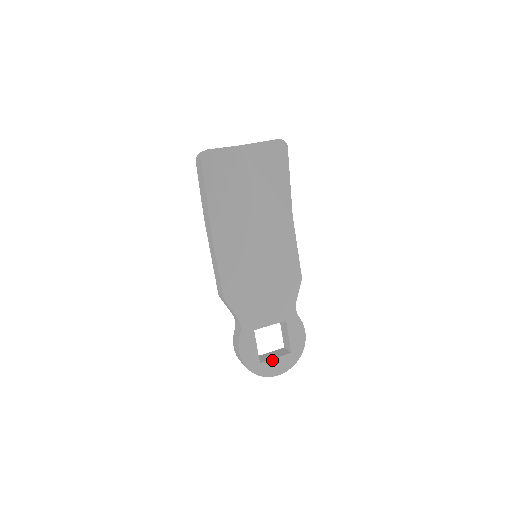
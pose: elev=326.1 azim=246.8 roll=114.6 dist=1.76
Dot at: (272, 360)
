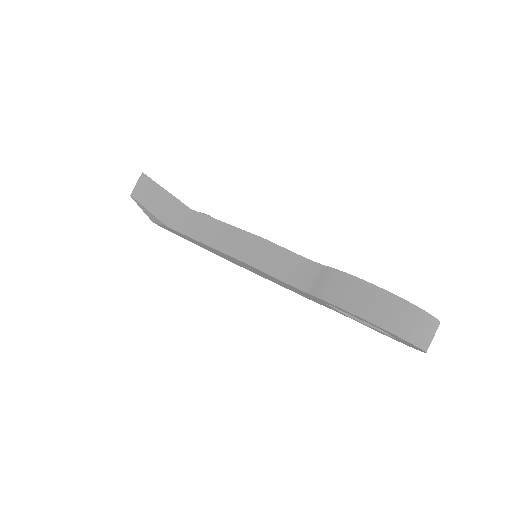
Dot at: occluded
